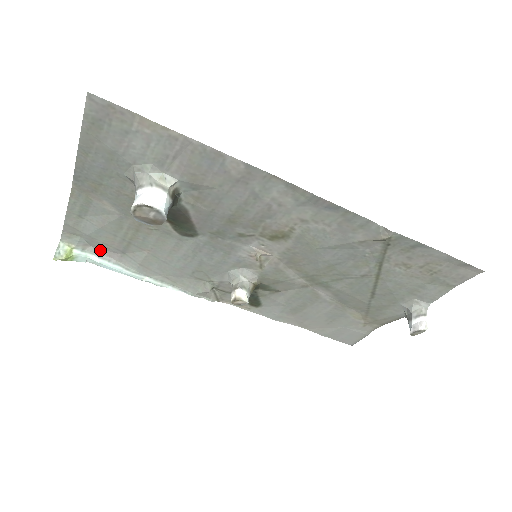
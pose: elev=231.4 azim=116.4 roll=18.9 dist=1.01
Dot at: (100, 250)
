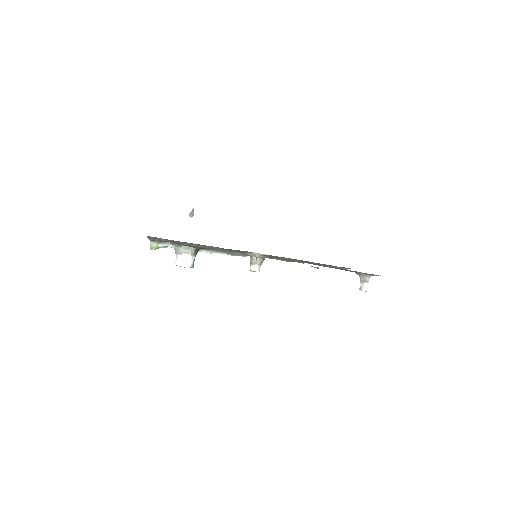
Dot at: occluded
